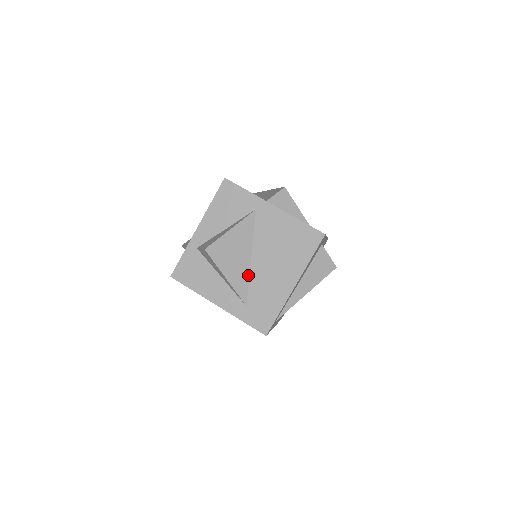
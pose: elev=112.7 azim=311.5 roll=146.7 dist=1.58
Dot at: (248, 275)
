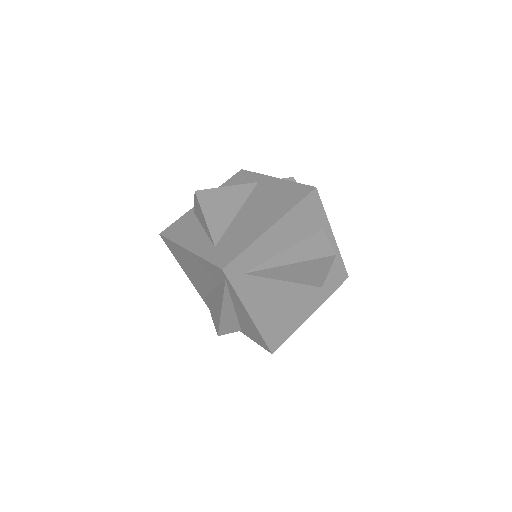
Dot at: (229, 224)
